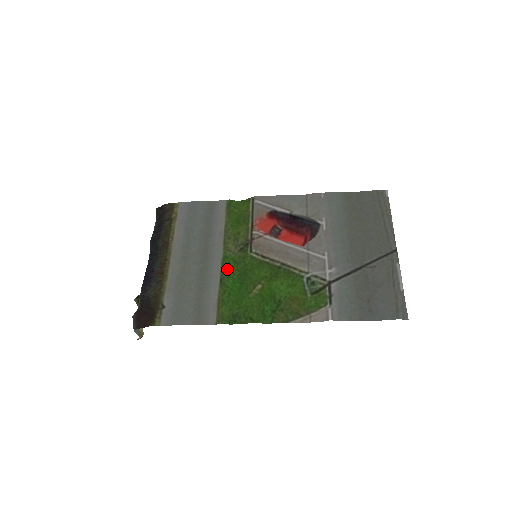
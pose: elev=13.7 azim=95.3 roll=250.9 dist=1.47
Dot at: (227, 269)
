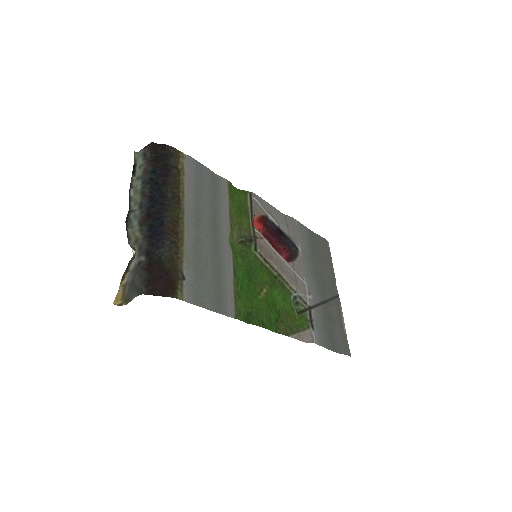
Dot at: (238, 259)
